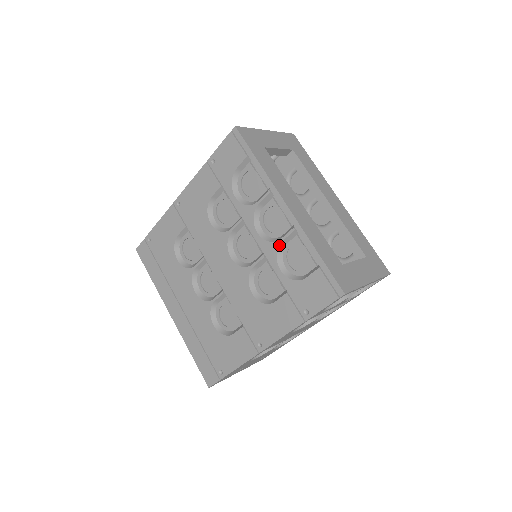
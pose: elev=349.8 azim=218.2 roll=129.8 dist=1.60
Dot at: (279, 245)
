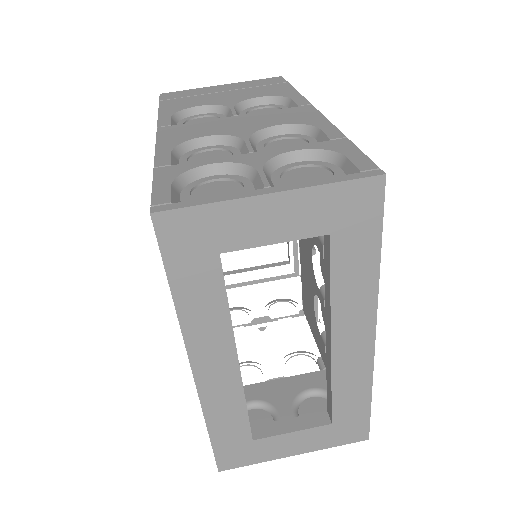
Dot at: occluded
